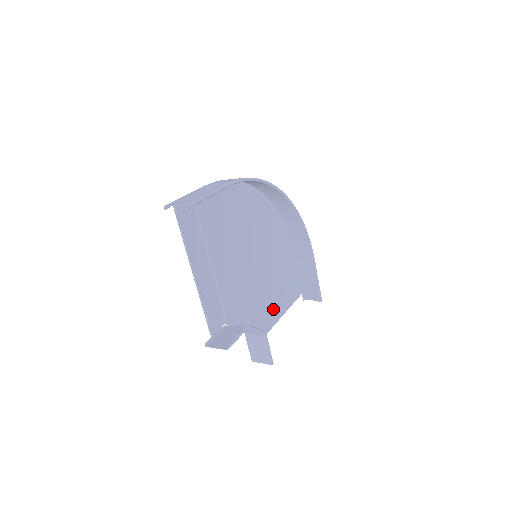
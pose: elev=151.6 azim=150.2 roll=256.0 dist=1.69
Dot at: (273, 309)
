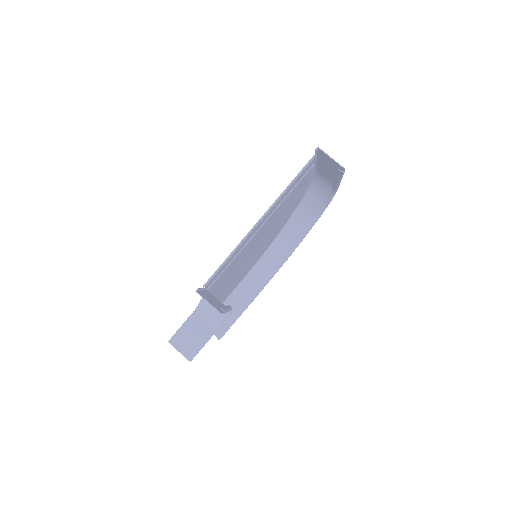
Dot at: occluded
